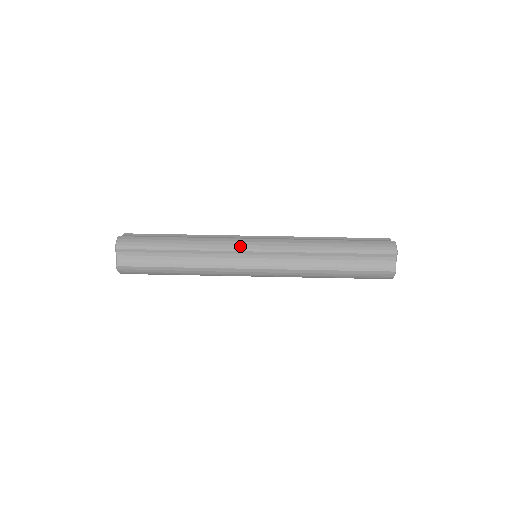
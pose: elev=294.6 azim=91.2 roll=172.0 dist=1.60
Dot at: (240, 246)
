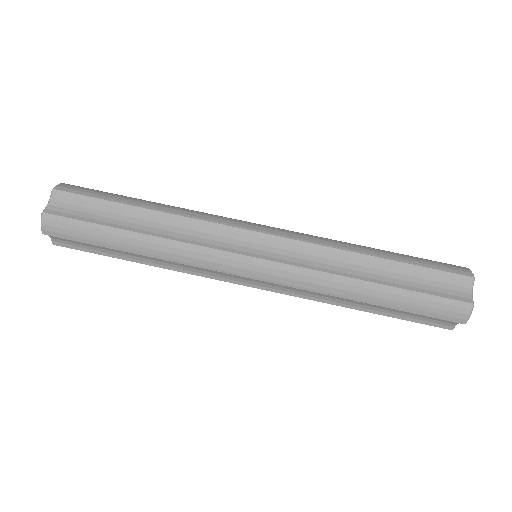
Dot at: (227, 267)
